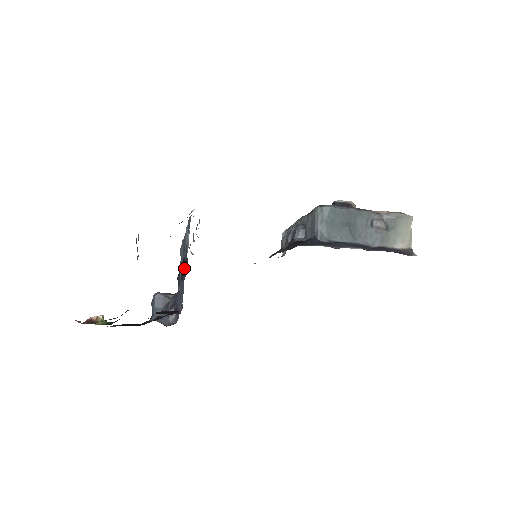
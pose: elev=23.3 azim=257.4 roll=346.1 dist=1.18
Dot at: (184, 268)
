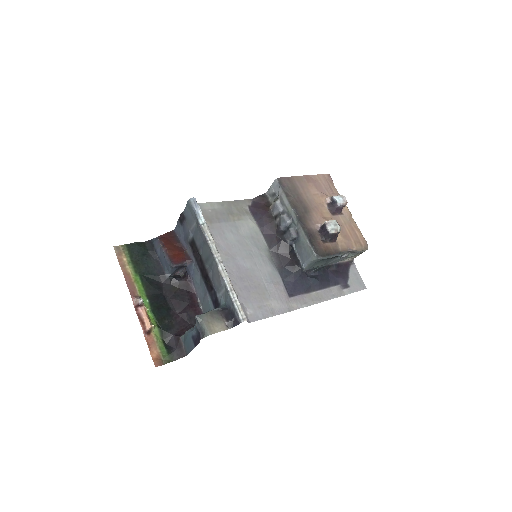
Dot at: (209, 286)
